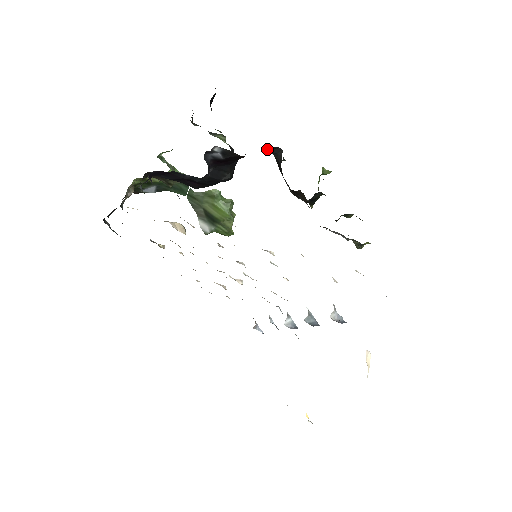
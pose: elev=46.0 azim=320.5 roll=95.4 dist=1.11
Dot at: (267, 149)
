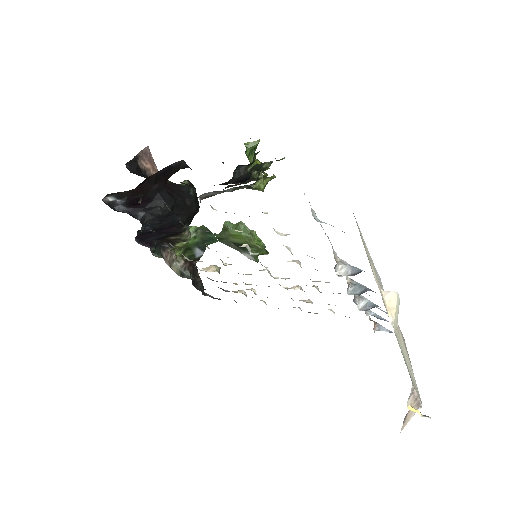
Dot at: (181, 168)
